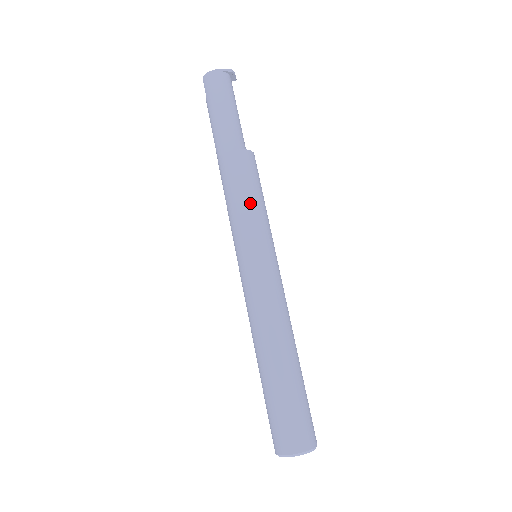
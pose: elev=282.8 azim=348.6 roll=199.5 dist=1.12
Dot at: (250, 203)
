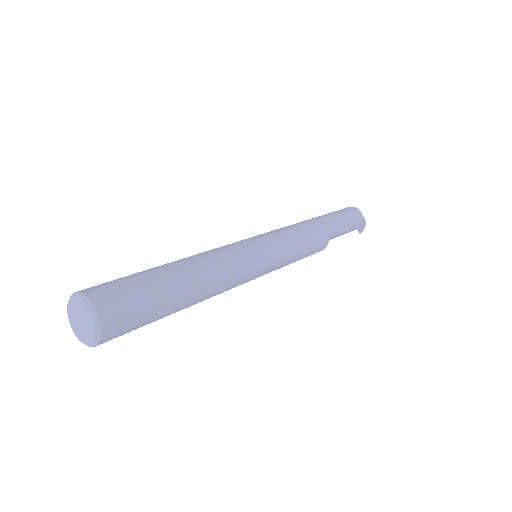
Dot at: (297, 236)
